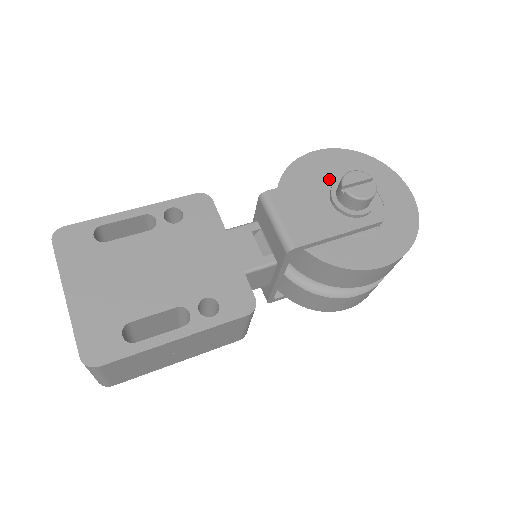
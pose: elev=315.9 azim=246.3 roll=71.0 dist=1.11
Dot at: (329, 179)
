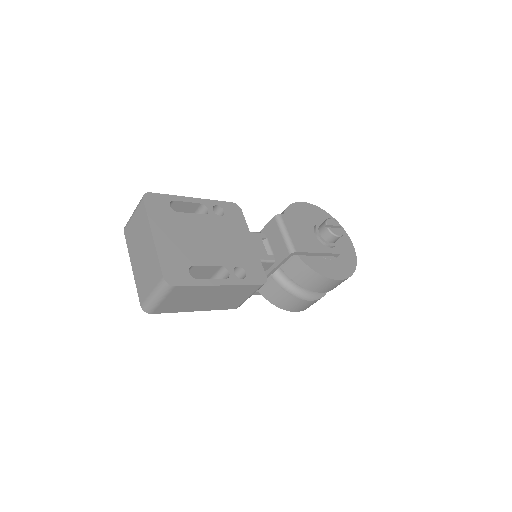
Dot at: (314, 220)
